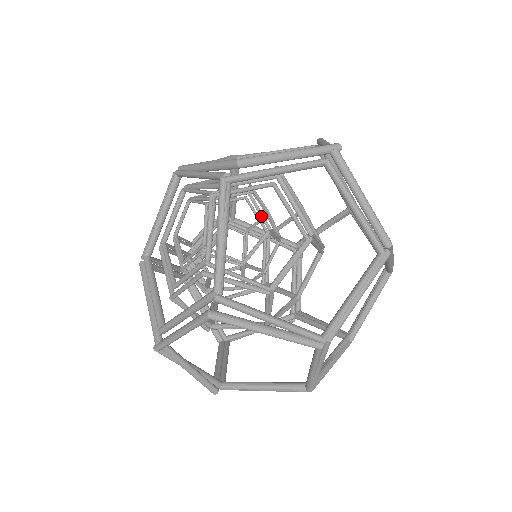
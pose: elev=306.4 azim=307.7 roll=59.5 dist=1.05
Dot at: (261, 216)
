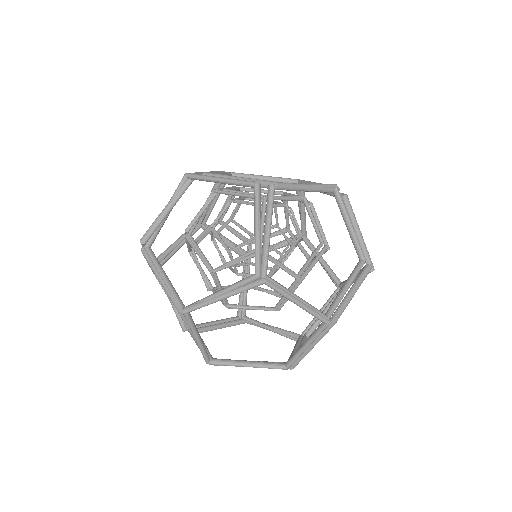
Dot at: (291, 247)
